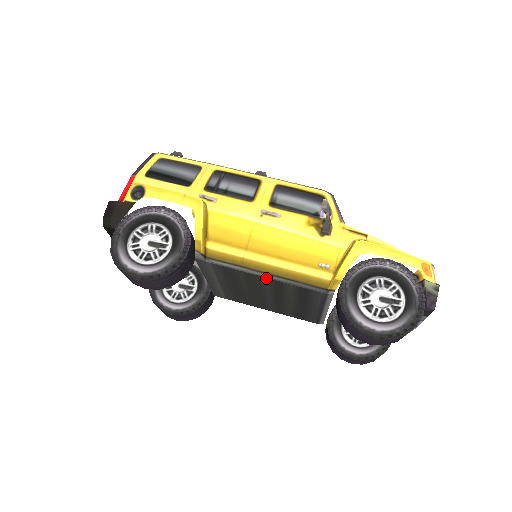
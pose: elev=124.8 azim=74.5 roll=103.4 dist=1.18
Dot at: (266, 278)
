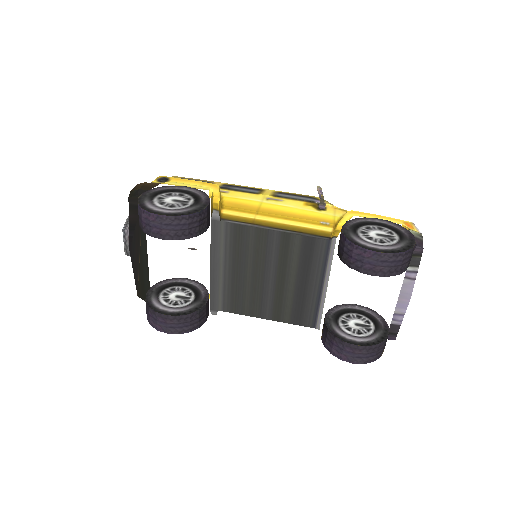
Dot at: (275, 232)
